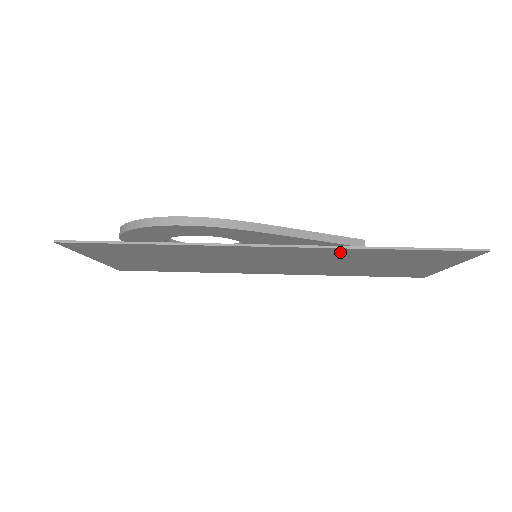
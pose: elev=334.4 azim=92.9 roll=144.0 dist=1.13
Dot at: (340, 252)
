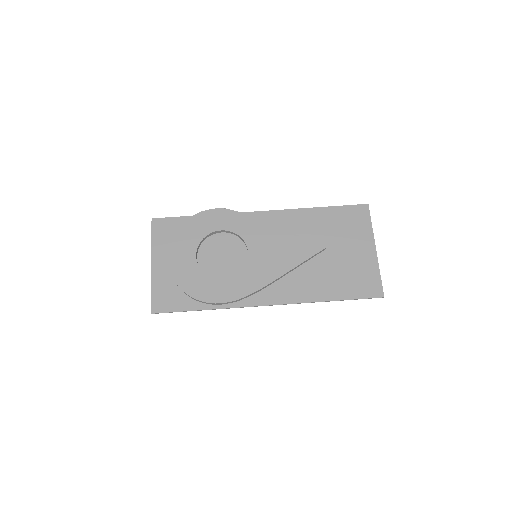
Dot at: (307, 292)
